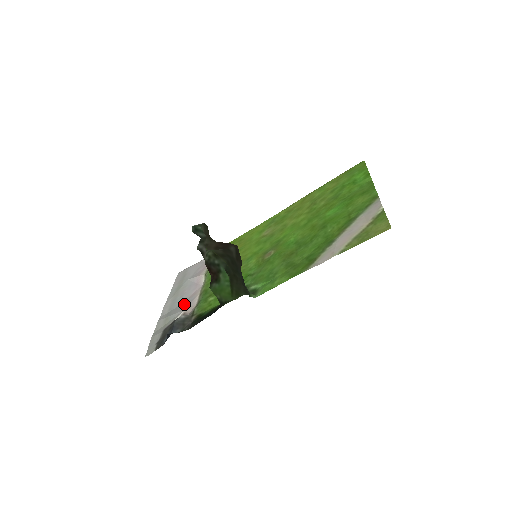
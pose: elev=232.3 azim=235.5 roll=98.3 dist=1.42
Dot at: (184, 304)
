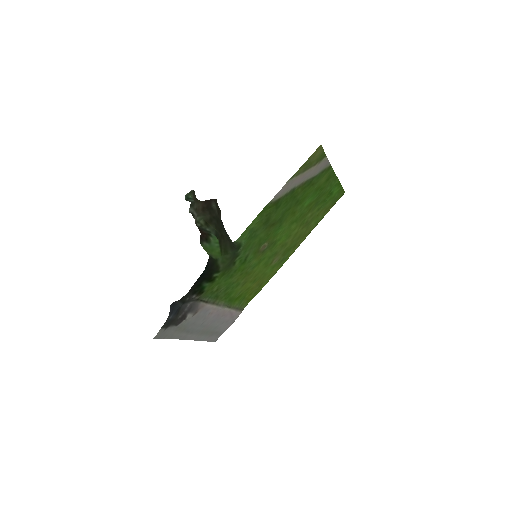
Dot at: (201, 318)
